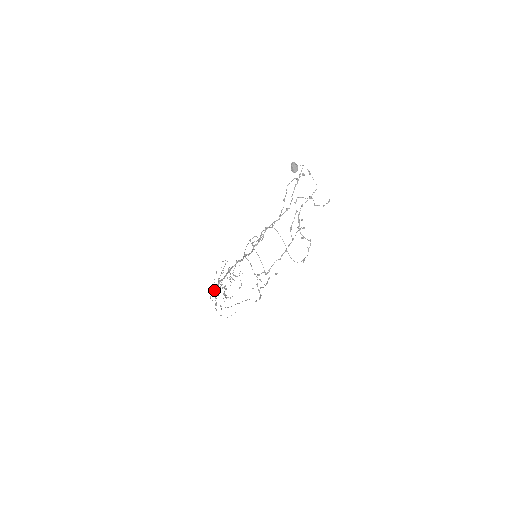
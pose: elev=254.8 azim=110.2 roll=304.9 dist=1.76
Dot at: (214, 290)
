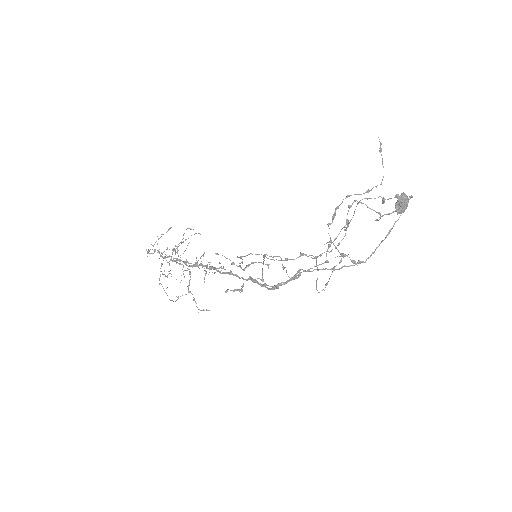
Dot at: (162, 257)
